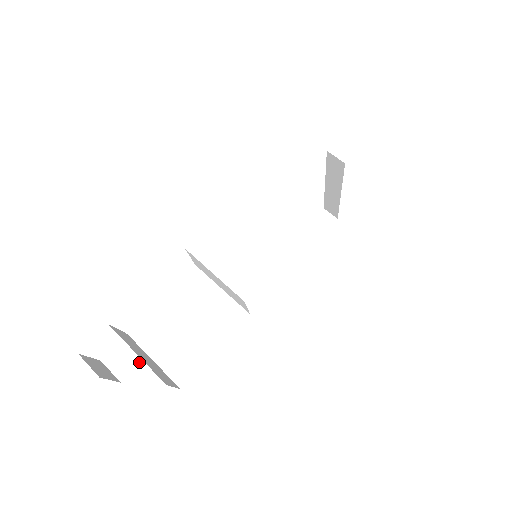
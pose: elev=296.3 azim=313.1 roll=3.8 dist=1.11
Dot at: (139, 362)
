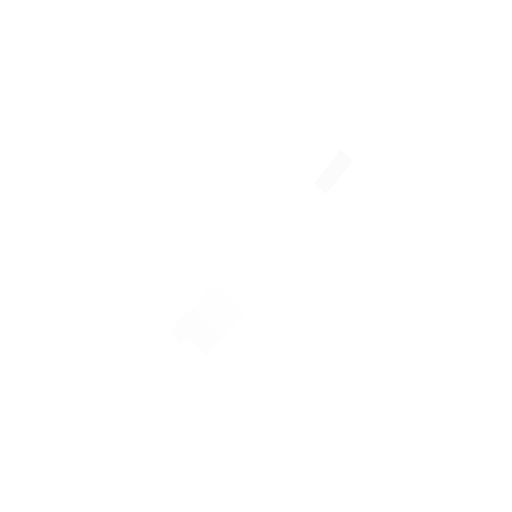
Dot at: occluded
